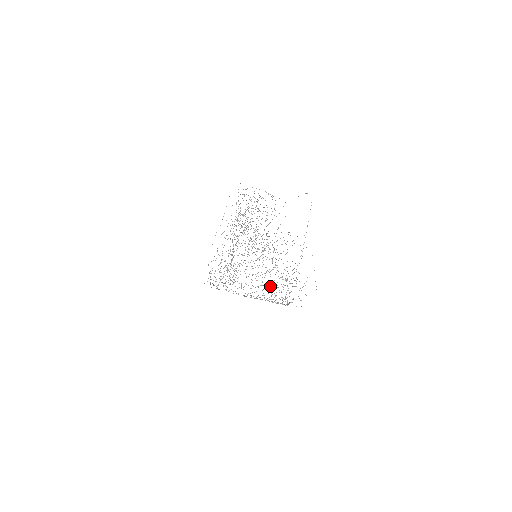
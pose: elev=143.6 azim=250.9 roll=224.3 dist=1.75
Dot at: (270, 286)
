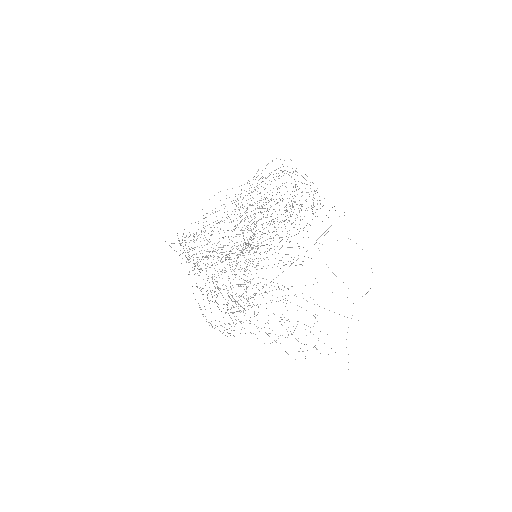
Dot at: occluded
